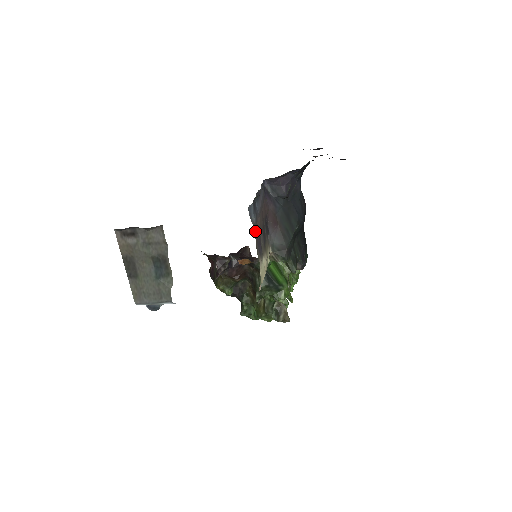
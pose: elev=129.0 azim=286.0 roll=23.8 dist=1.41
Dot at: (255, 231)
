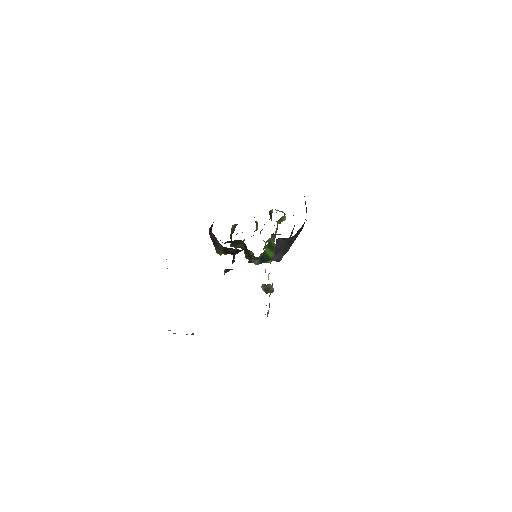
Dot at: occluded
